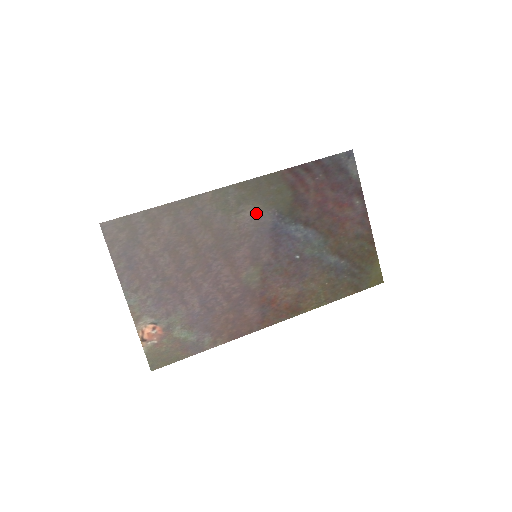
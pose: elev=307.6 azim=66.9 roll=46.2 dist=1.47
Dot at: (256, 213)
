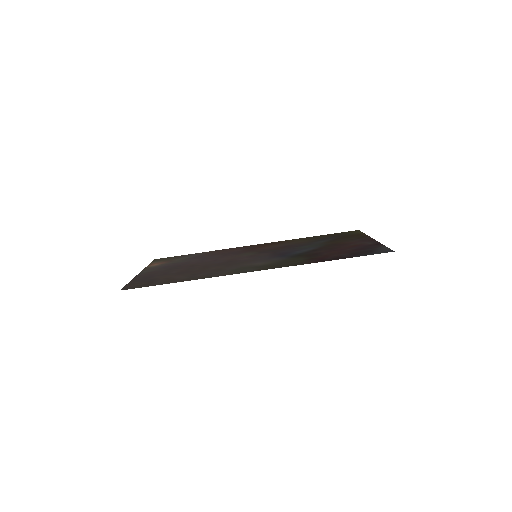
Dot at: (268, 262)
